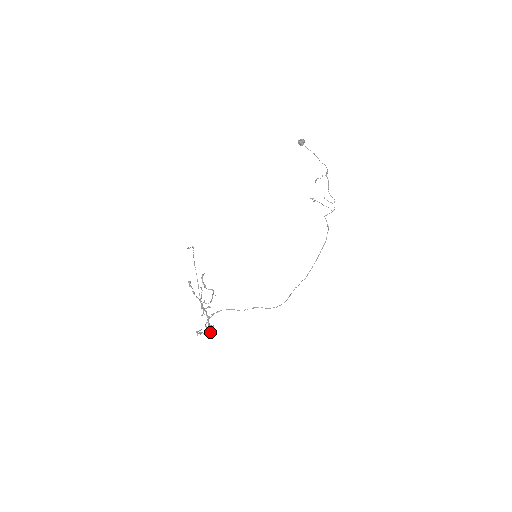
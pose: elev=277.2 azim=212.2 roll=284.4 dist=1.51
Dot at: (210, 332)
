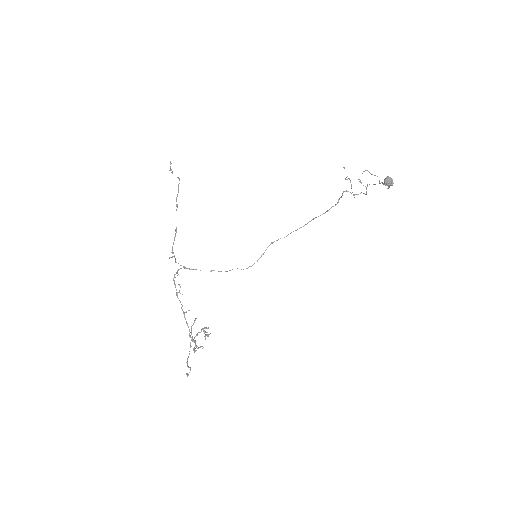
Dot at: (184, 313)
